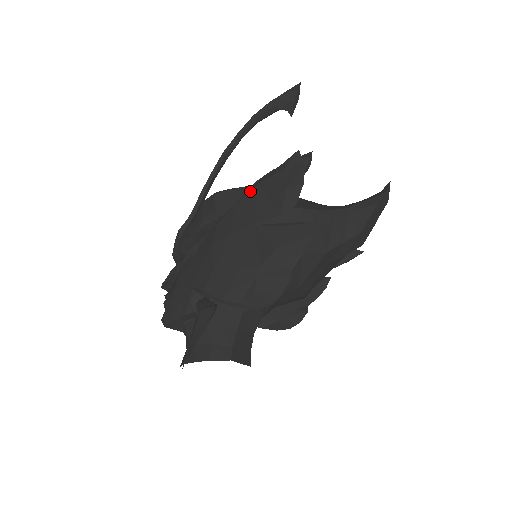
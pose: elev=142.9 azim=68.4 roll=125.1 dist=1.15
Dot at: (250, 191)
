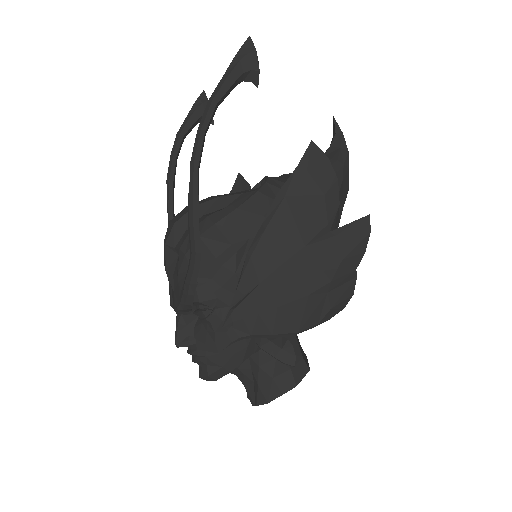
Dot at: (278, 209)
